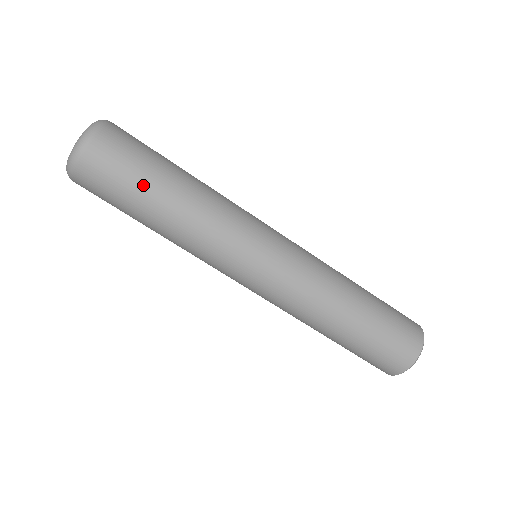
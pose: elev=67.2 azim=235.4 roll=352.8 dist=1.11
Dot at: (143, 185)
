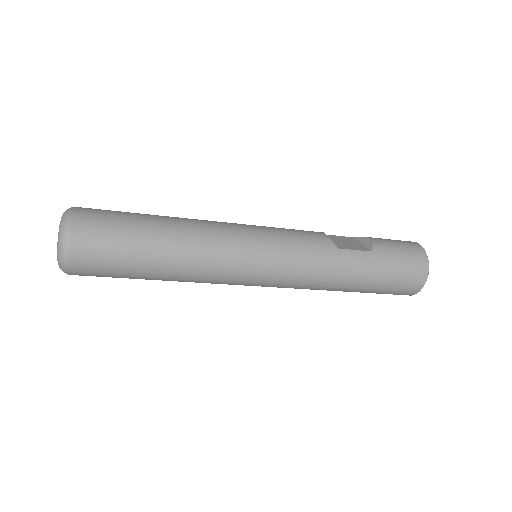
Dot at: (131, 278)
